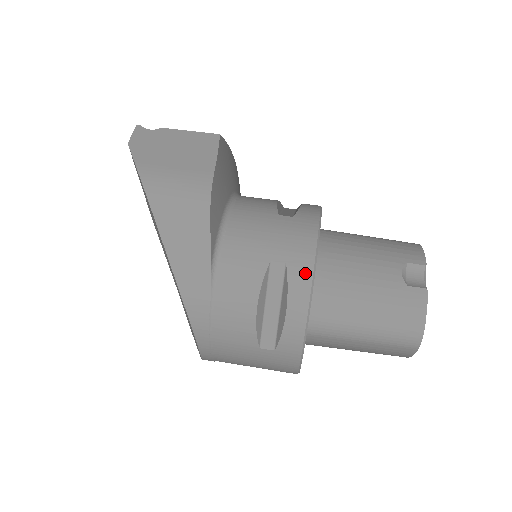
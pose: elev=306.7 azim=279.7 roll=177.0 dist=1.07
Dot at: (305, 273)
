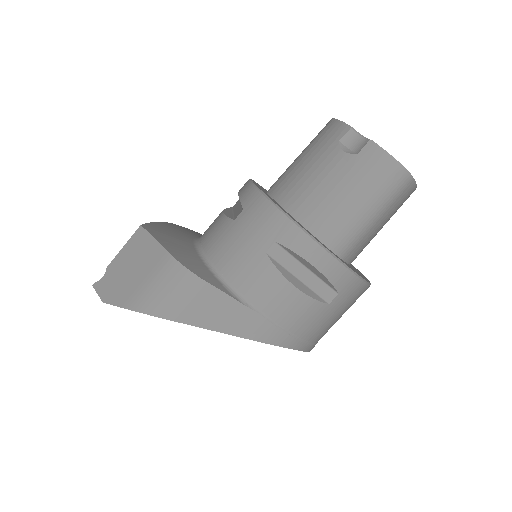
Dot at: (293, 232)
